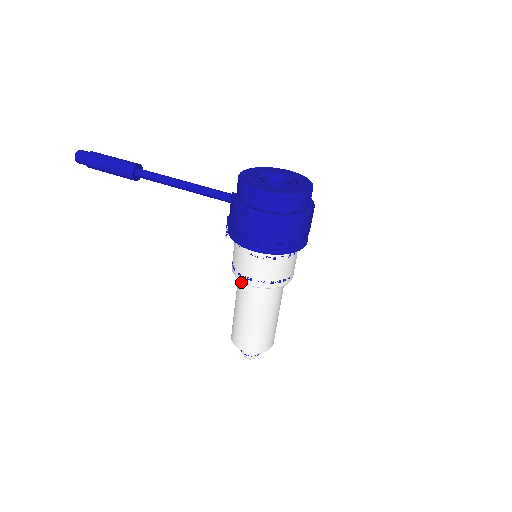
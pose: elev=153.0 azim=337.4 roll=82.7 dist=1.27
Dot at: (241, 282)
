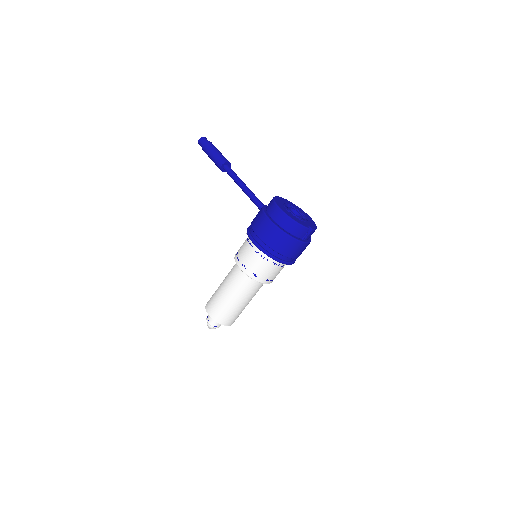
Dot at: (236, 264)
